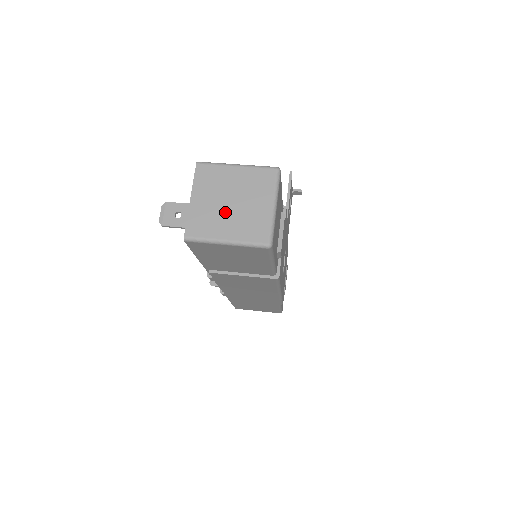
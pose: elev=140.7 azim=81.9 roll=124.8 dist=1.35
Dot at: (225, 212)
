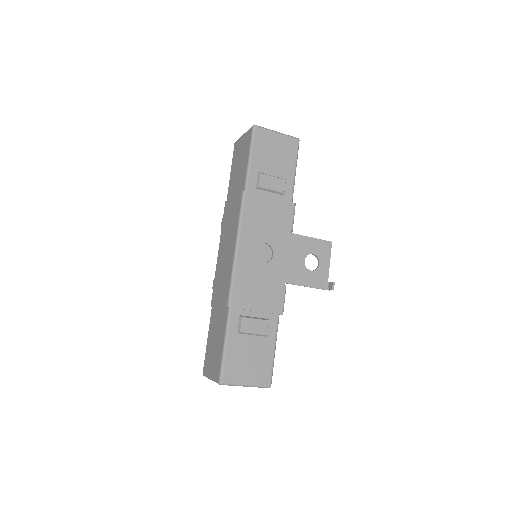
Dot at: occluded
